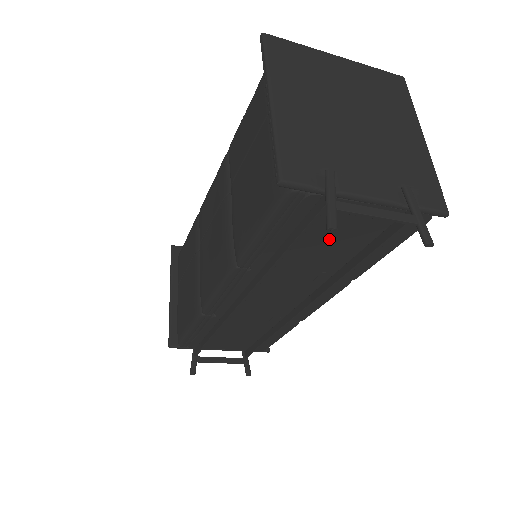
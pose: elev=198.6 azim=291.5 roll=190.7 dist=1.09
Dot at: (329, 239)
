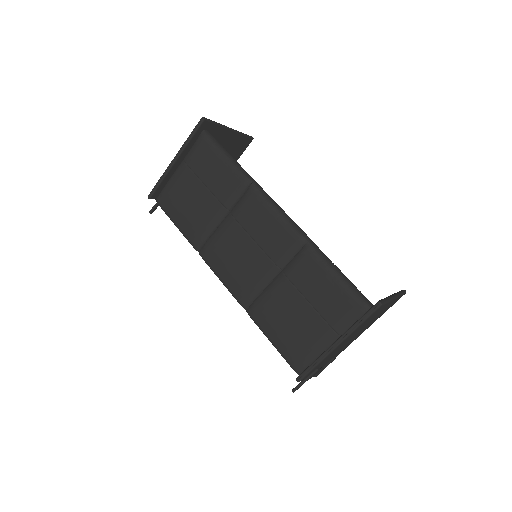
Dot at: occluded
